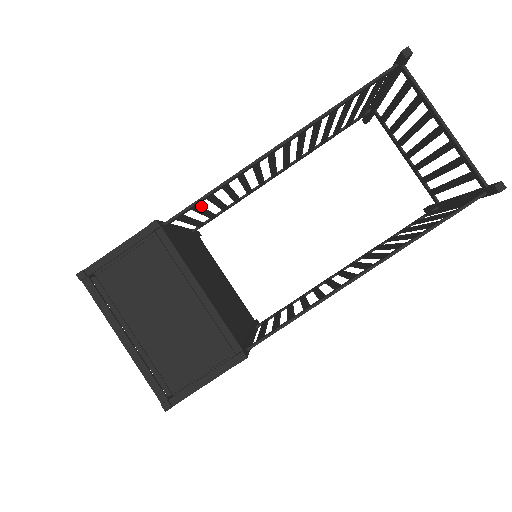
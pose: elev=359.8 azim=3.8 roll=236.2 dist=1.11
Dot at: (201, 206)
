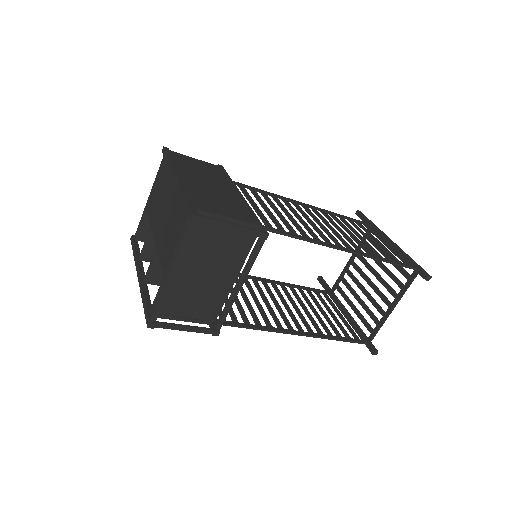
Dot at: (278, 221)
